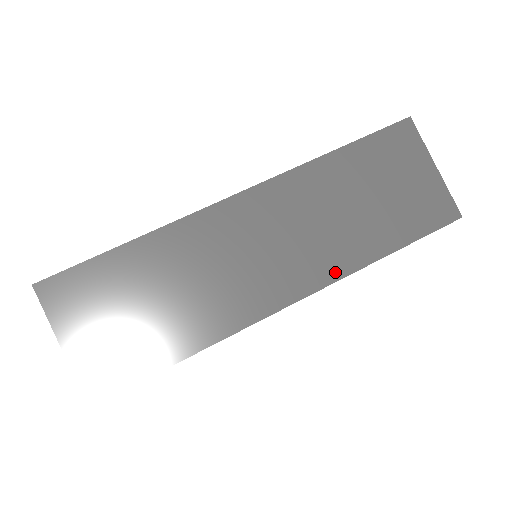
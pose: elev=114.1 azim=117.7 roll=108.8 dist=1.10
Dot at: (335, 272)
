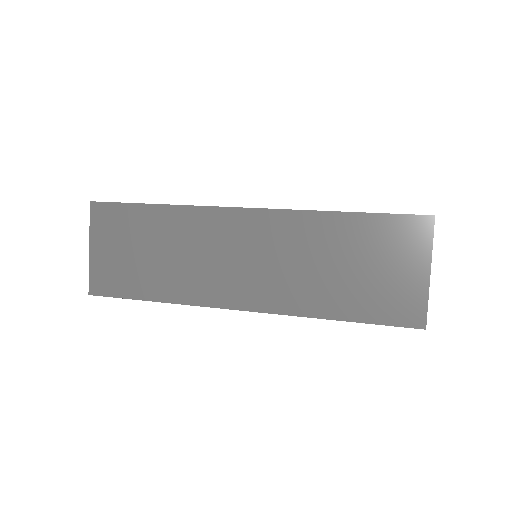
Dot at: occluded
